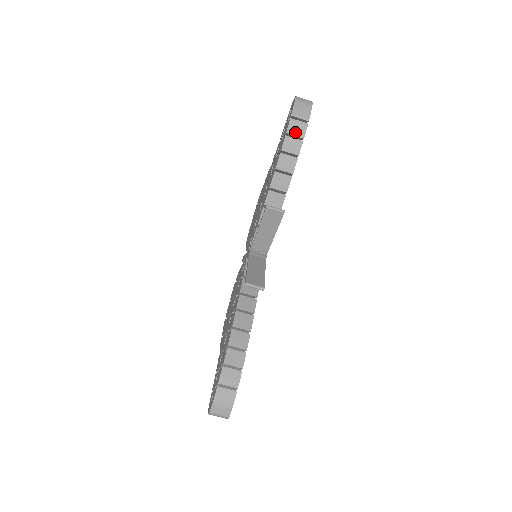
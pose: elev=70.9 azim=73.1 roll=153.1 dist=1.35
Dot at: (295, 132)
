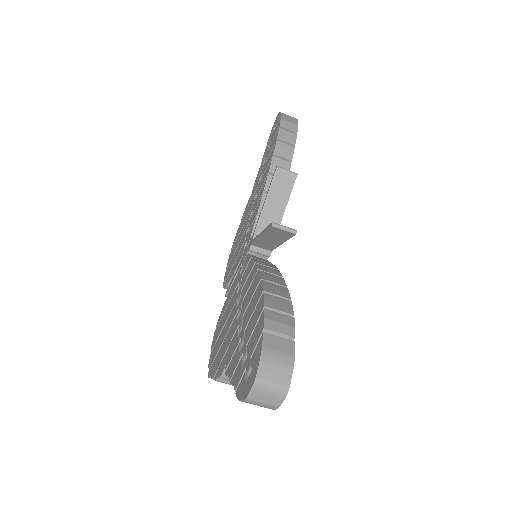
Dot at: (288, 127)
